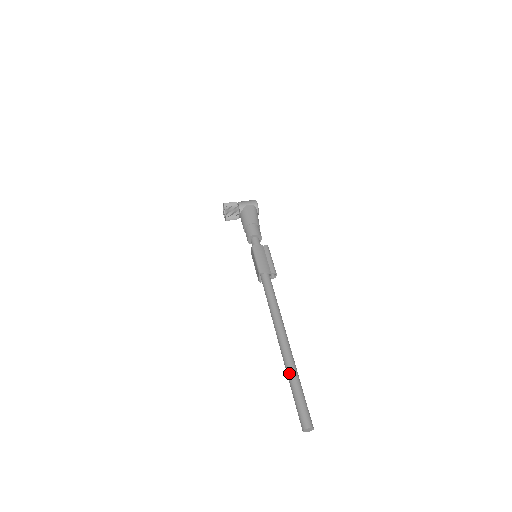
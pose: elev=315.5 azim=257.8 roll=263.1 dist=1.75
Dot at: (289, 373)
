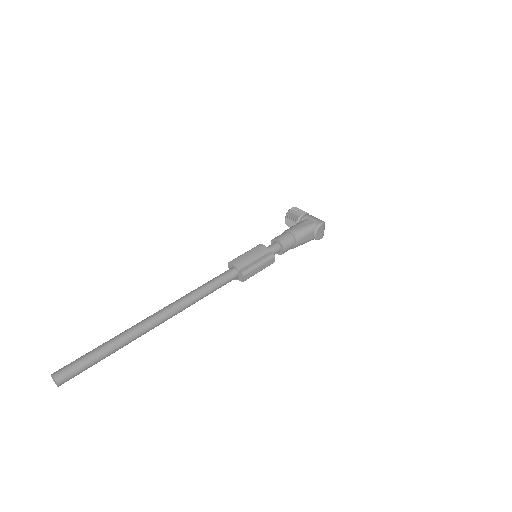
Dot at: occluded
